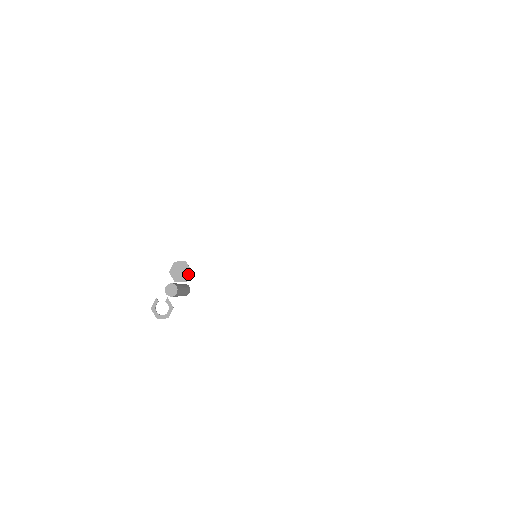
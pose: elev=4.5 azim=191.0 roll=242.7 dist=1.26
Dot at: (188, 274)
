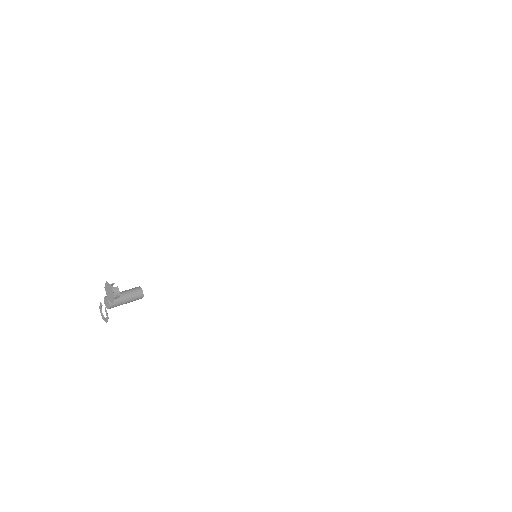
Dot at: (113, 298)
